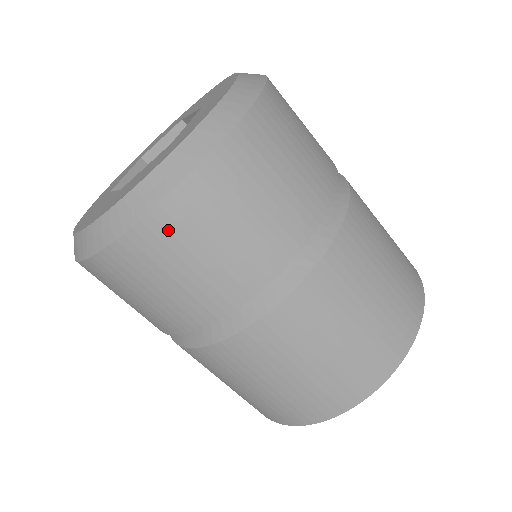
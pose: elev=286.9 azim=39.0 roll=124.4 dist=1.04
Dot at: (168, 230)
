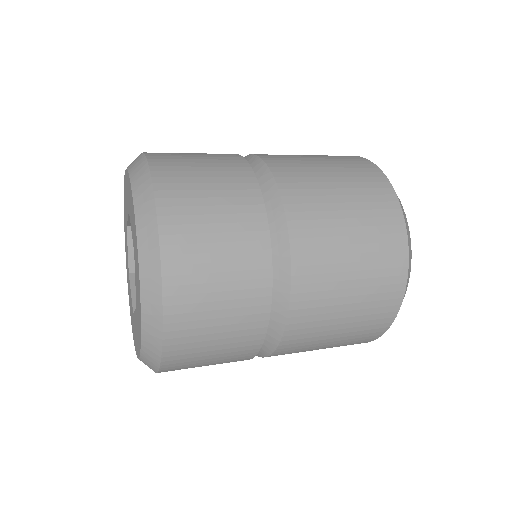
Dot at: (171, 177)
